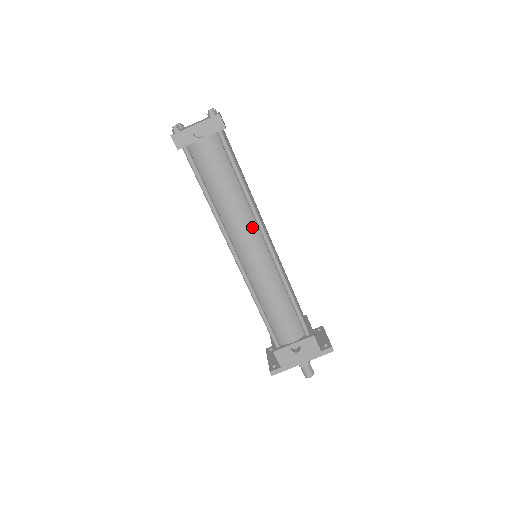
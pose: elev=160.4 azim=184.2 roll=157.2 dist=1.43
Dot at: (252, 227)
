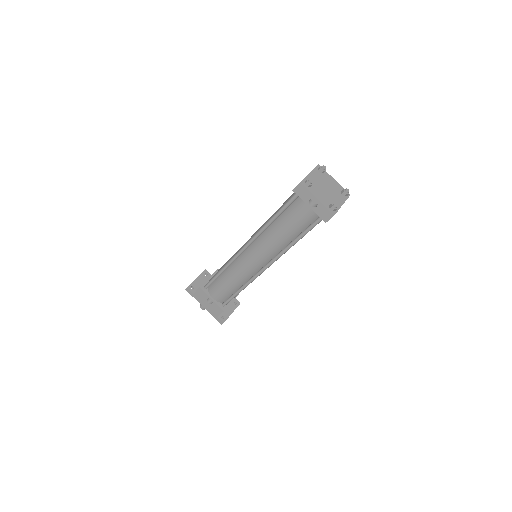
Dot at: (269, 255)
